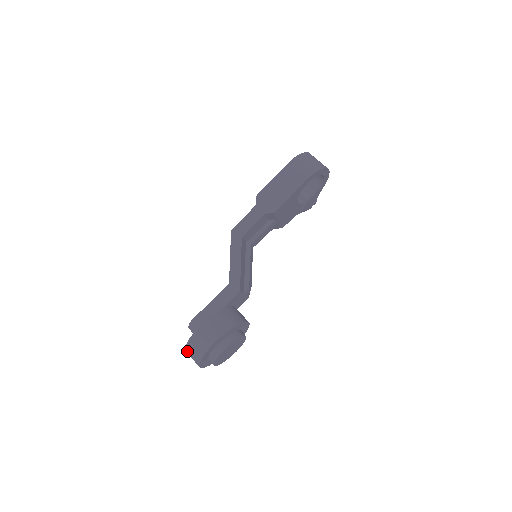
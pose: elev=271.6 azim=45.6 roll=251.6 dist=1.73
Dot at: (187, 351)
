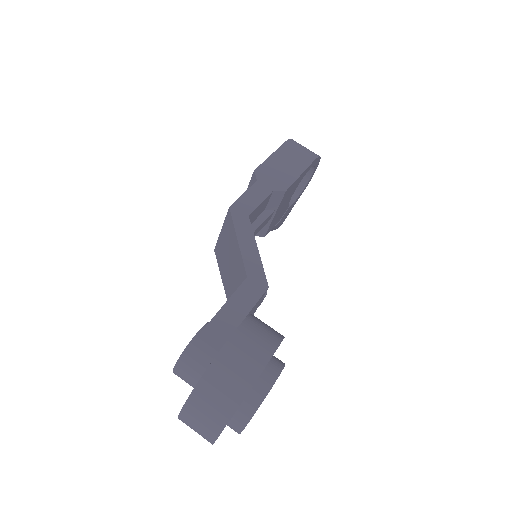
Dot at: (195, 399)
